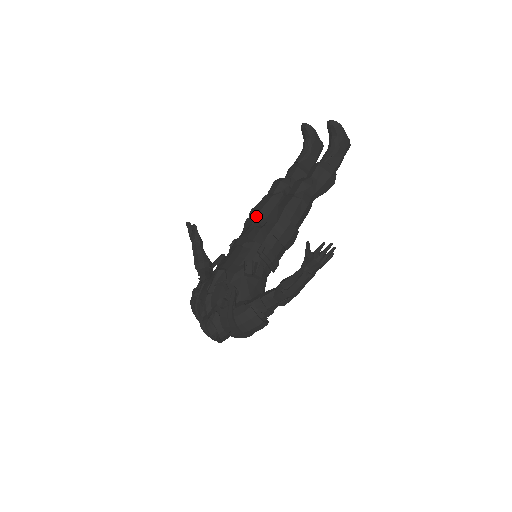
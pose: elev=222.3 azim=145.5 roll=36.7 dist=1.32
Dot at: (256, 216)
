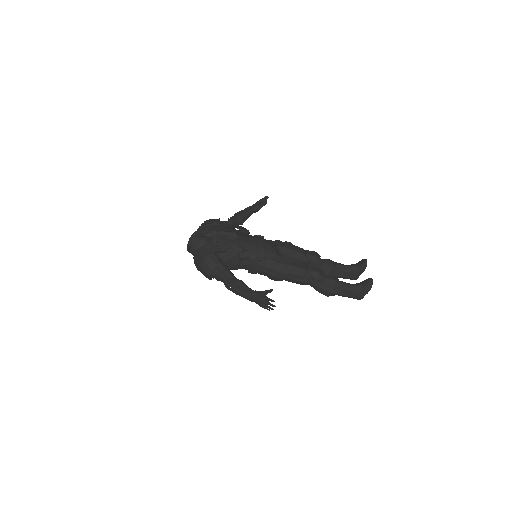
Dot at: (285, 247)
